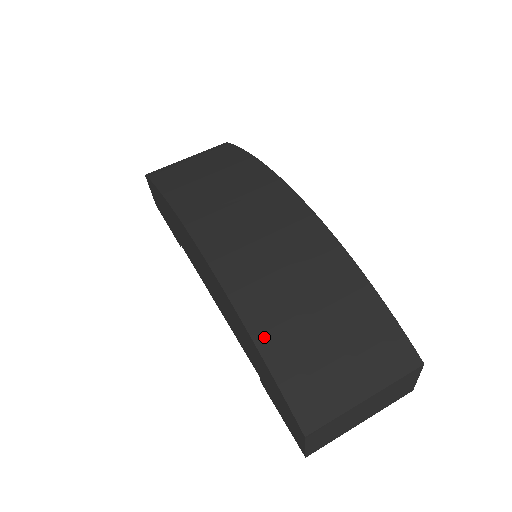
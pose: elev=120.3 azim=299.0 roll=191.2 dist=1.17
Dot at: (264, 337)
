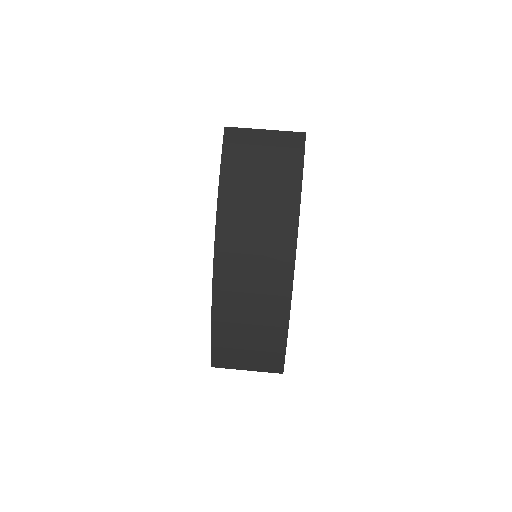
Dot at: (217, 330)
